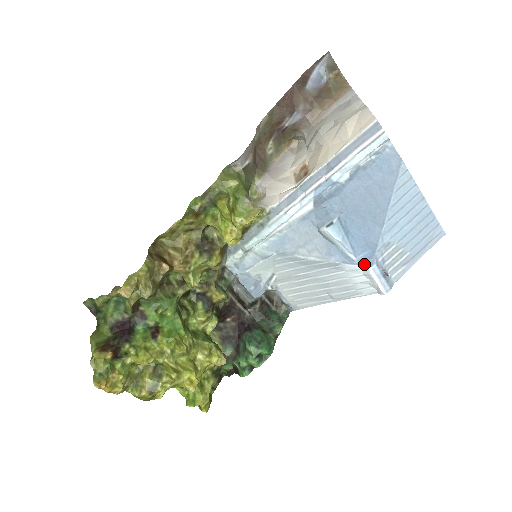
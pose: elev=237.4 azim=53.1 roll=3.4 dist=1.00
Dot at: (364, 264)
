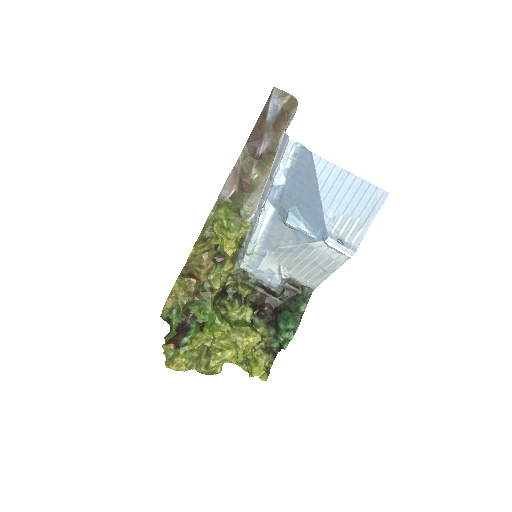
Dot at: (322, 239)
